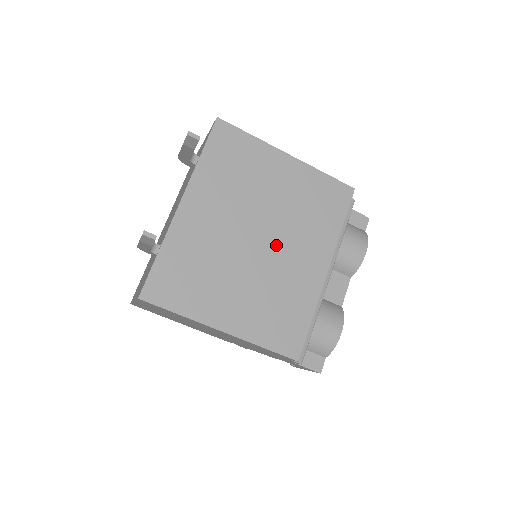
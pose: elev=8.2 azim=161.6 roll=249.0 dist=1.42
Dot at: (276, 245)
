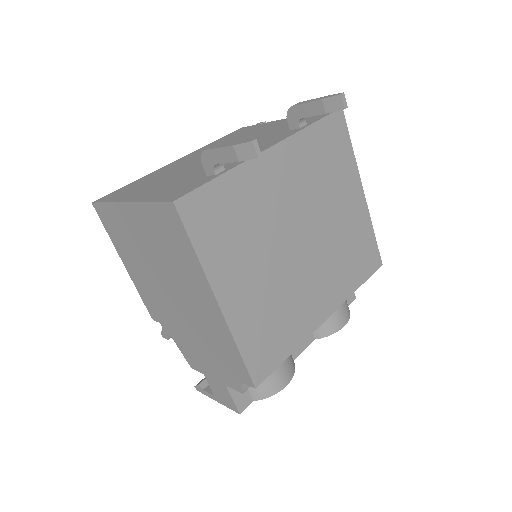
Dot at: (309, 260)
